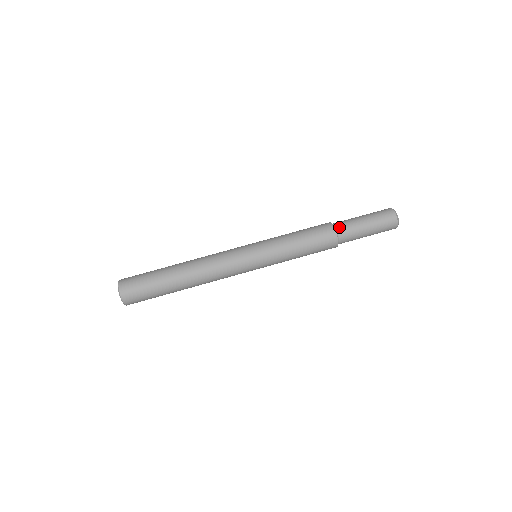
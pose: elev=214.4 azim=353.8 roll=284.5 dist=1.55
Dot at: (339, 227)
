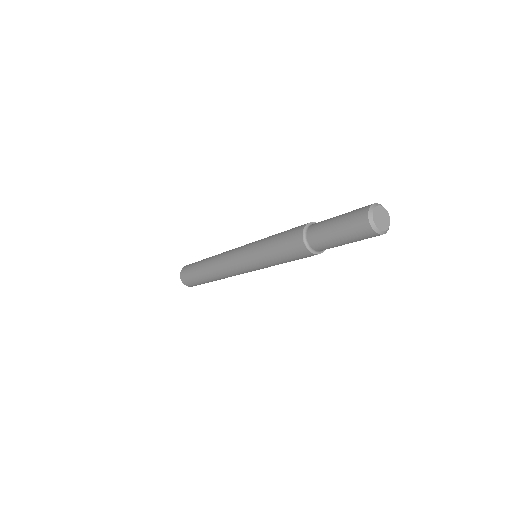
Dot at: (310, 228)
